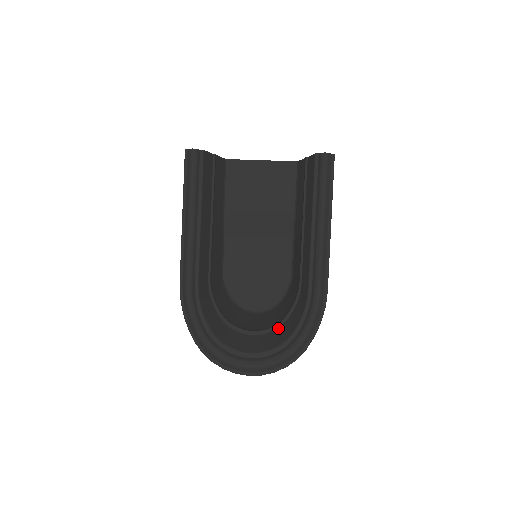
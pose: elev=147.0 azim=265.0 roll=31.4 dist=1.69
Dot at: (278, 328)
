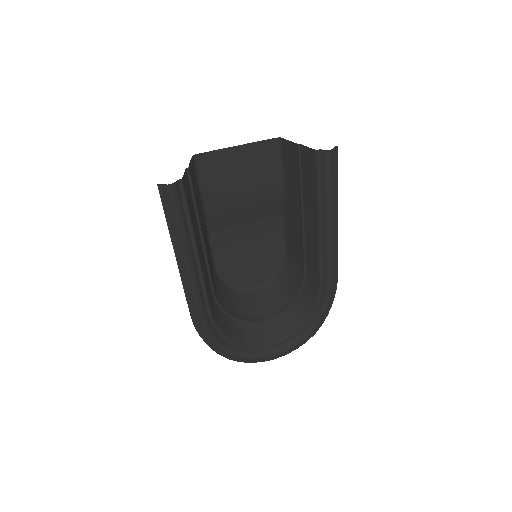
Dot at: (289, 310)
